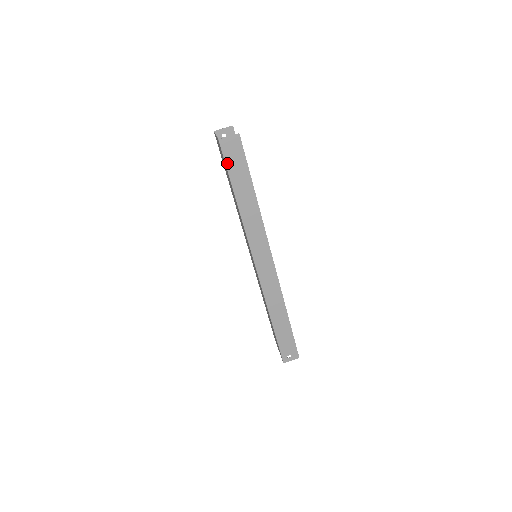
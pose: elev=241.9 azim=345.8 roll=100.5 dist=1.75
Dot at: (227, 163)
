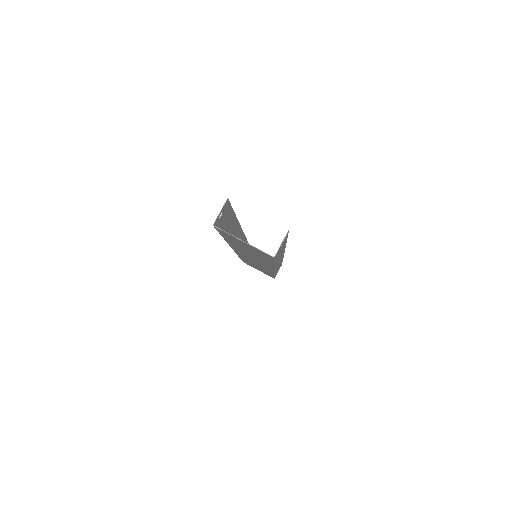
Dot at: (275, 259)
